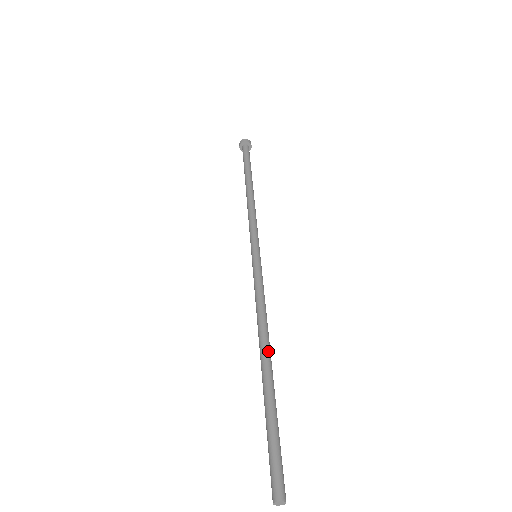
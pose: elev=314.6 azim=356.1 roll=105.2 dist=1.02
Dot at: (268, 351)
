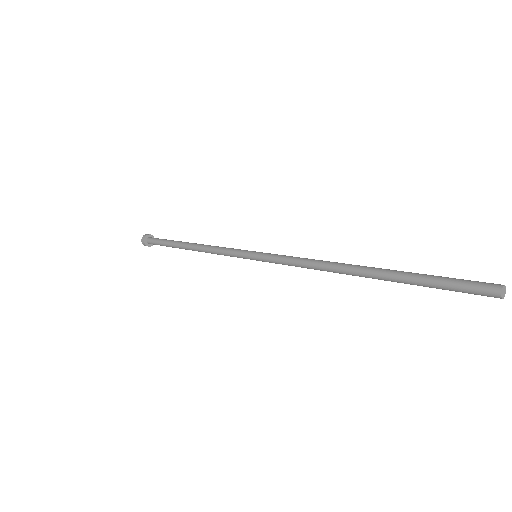
Dot at: (351, 266)
